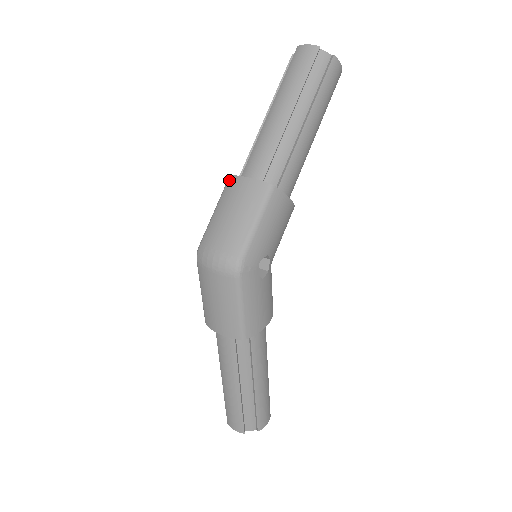
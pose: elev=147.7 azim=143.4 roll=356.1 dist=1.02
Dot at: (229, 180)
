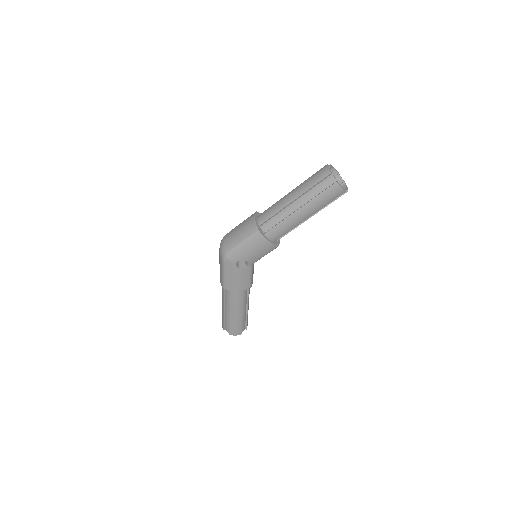
Dot at: (253, 214)
